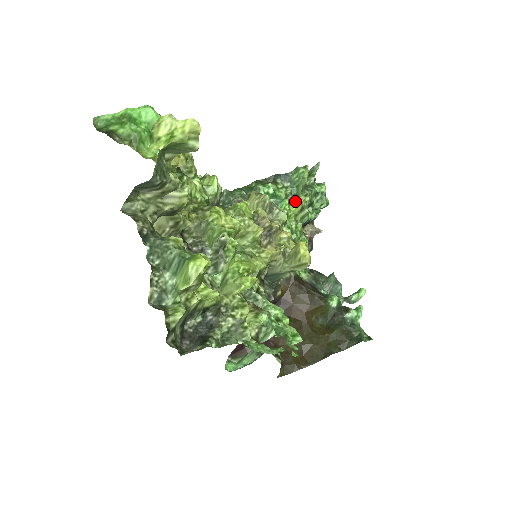
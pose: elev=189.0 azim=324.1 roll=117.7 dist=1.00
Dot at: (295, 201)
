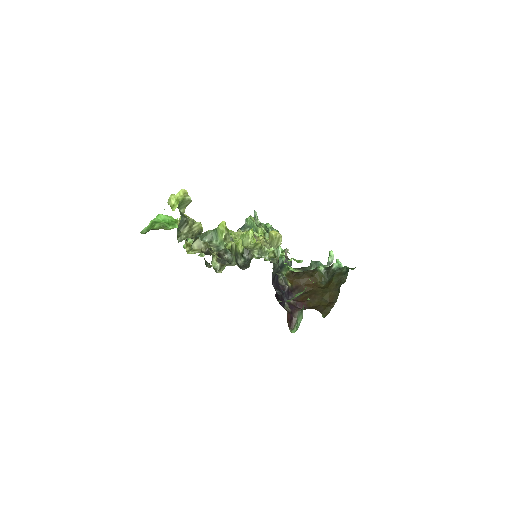
Dot at: (258, 233)
